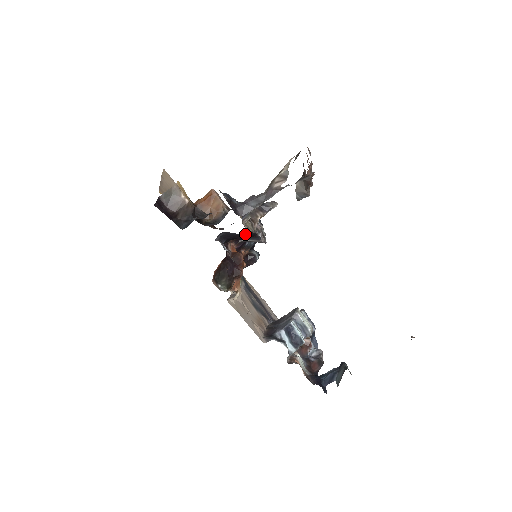
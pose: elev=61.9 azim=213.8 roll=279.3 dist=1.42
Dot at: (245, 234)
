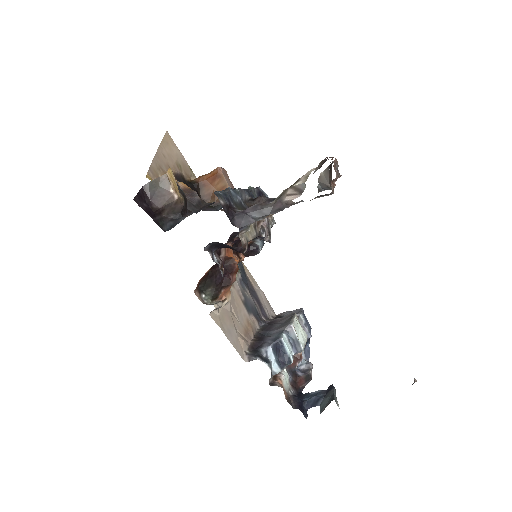
Dot at: (241, 247)
